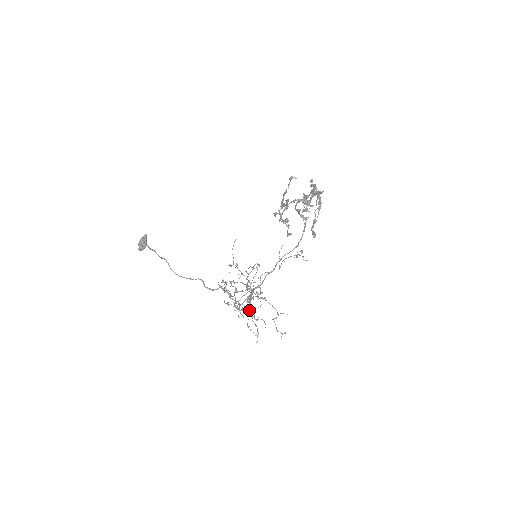
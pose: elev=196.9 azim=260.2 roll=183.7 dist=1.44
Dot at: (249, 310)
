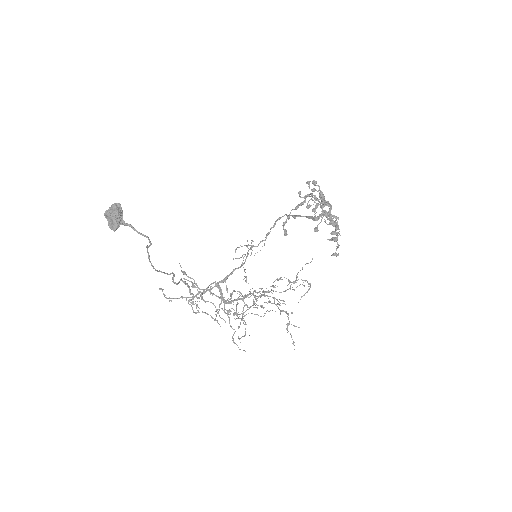
Dot at: occluded
